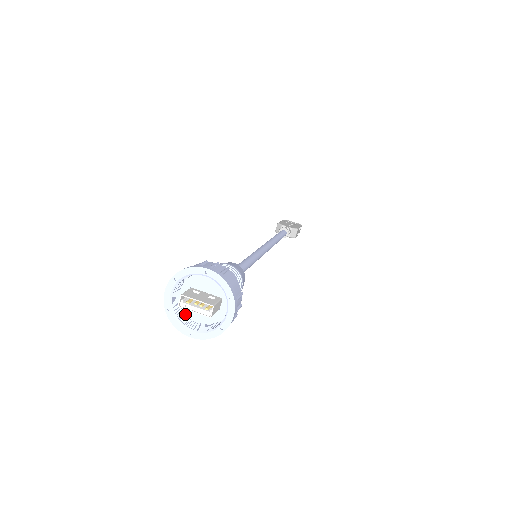
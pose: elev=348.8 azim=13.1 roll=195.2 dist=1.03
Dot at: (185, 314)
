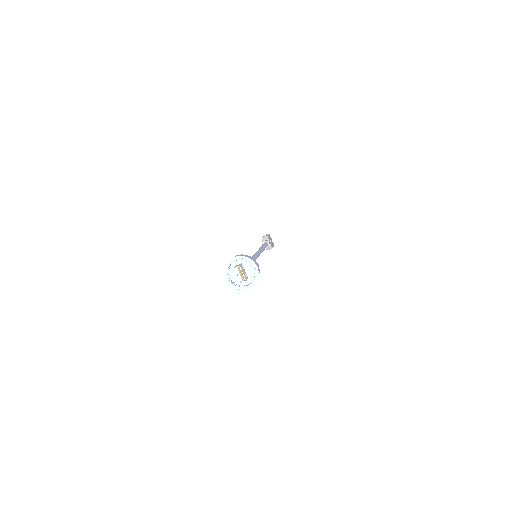
Dot at: (229, 269)
